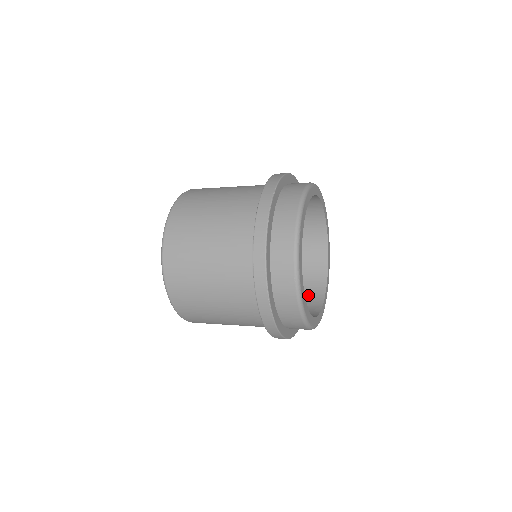
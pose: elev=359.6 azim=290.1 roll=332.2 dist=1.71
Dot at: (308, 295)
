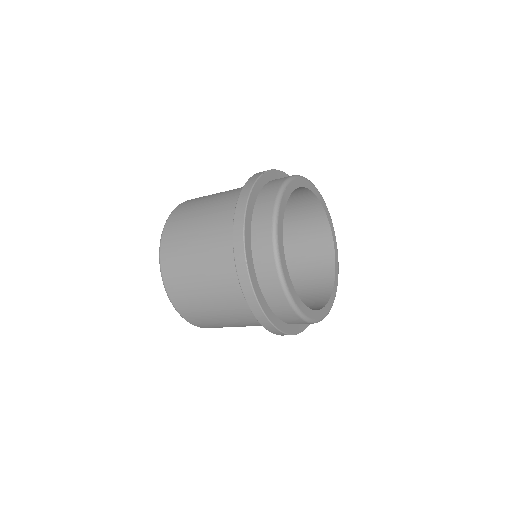
Dot at: occluded
